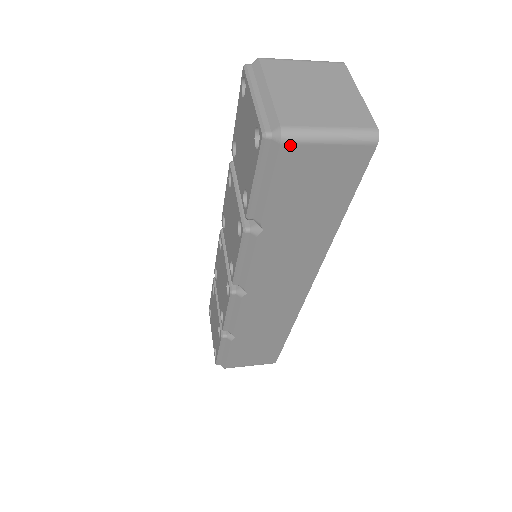
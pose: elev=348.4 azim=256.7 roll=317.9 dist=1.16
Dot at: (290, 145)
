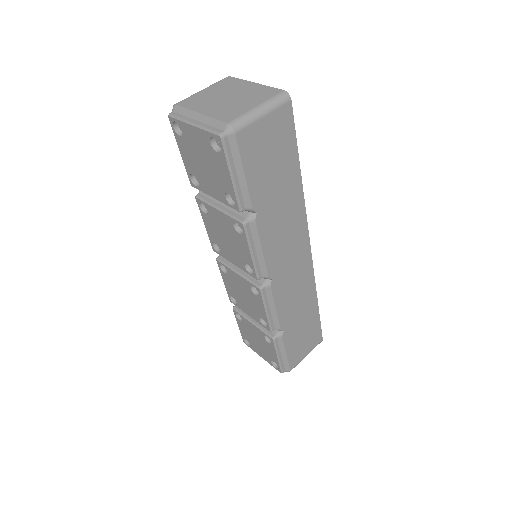
Dot at: (241, 131)
